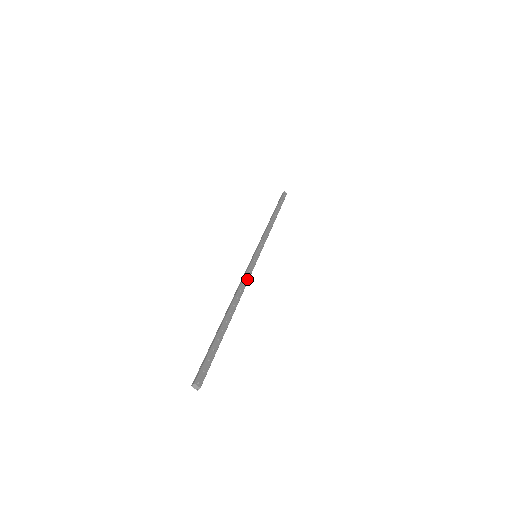
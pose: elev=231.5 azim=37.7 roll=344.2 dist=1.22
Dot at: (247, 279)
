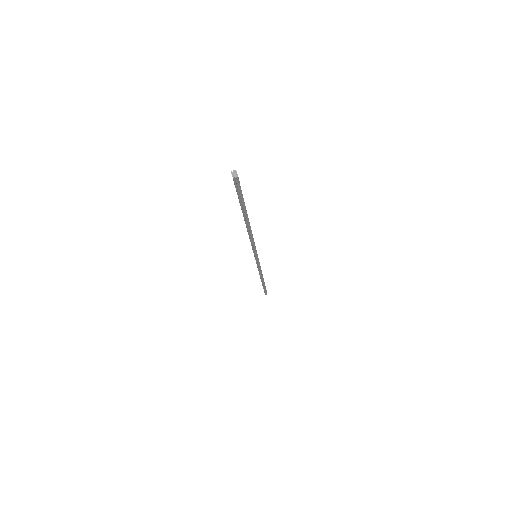
Dot at: (254, 242)
